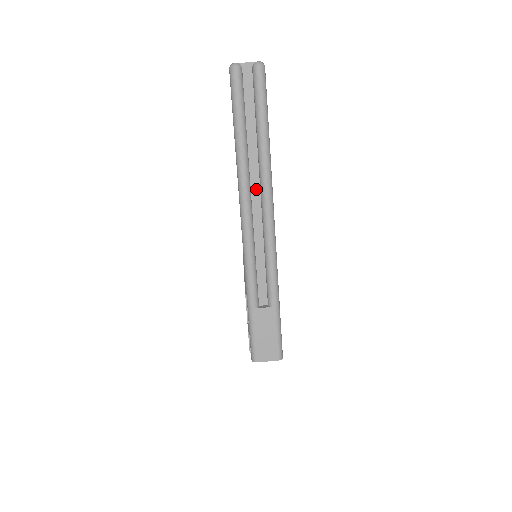
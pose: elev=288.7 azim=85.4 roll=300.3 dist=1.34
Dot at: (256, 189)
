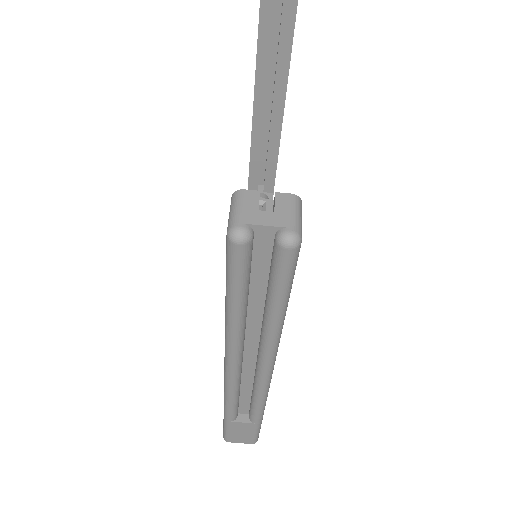
Dot at: (252, 349)
